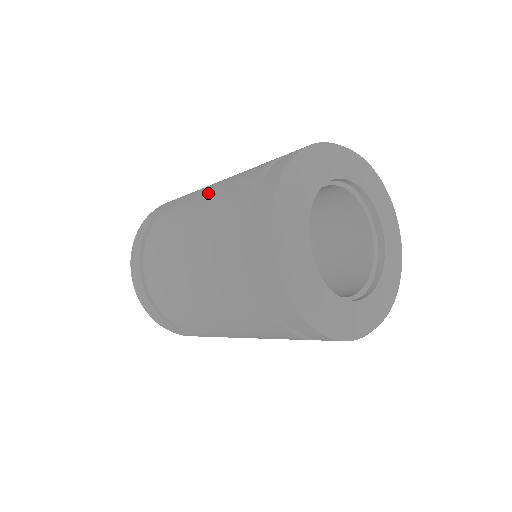
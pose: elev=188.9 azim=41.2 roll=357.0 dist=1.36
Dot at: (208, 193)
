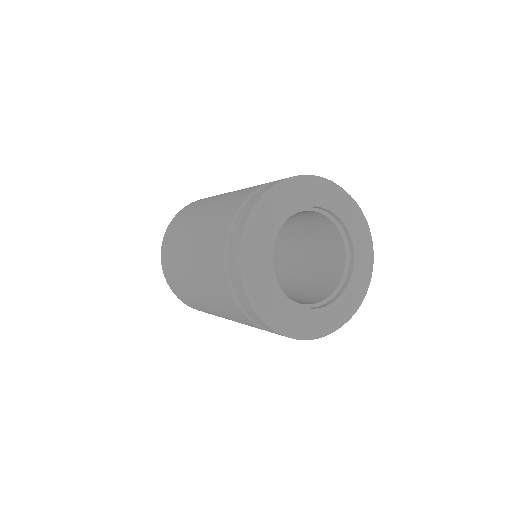
Dot at: (200, 284)
